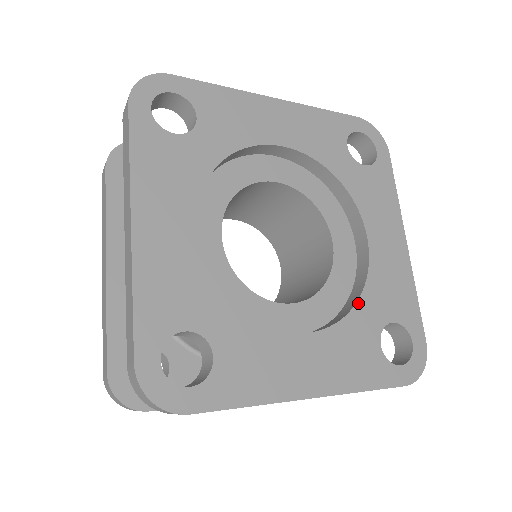
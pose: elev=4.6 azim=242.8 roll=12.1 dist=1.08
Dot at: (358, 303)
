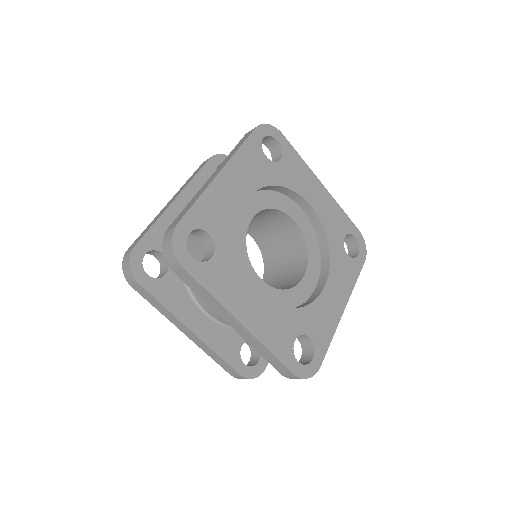
Dot at: (298, 309)
